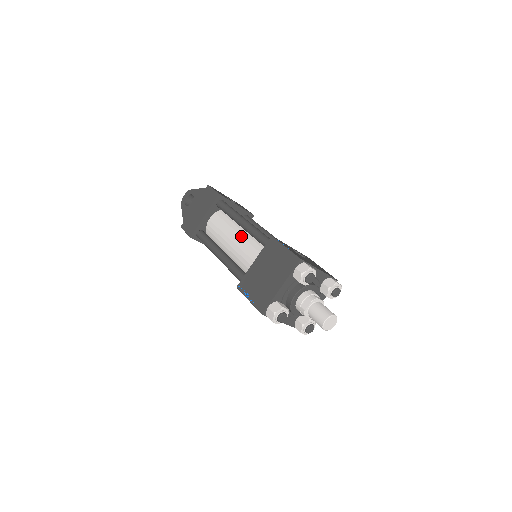
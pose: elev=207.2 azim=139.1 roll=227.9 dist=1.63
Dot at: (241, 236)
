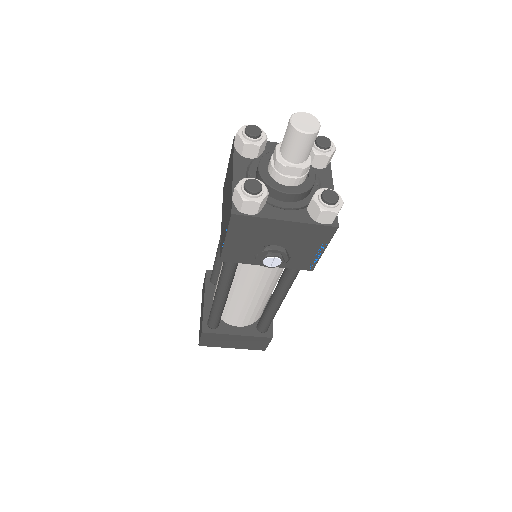
Dot at: occluded
